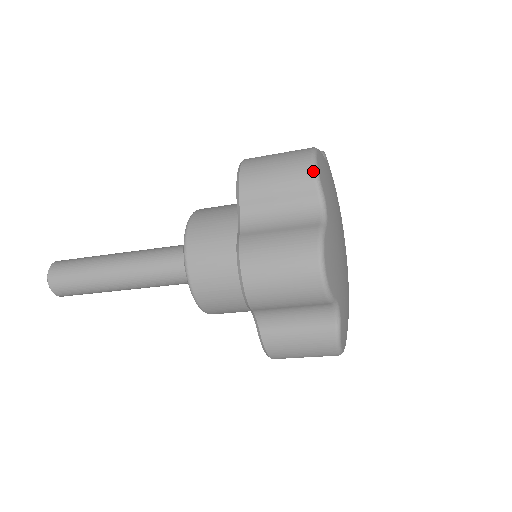
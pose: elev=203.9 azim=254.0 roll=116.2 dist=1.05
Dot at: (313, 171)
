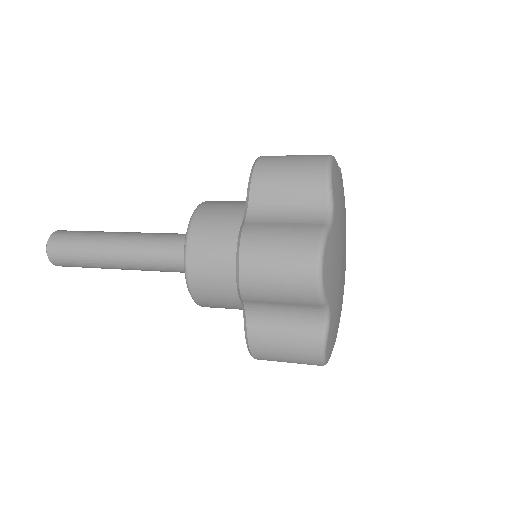
Dot at: (318, 294)
